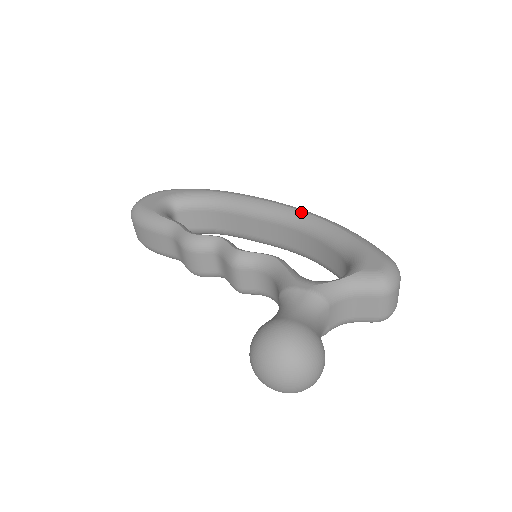
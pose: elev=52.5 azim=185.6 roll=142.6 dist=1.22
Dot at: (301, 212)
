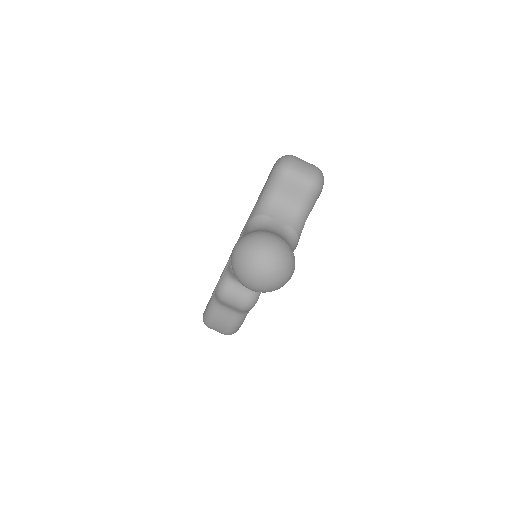
Dot at: (253, 208)
